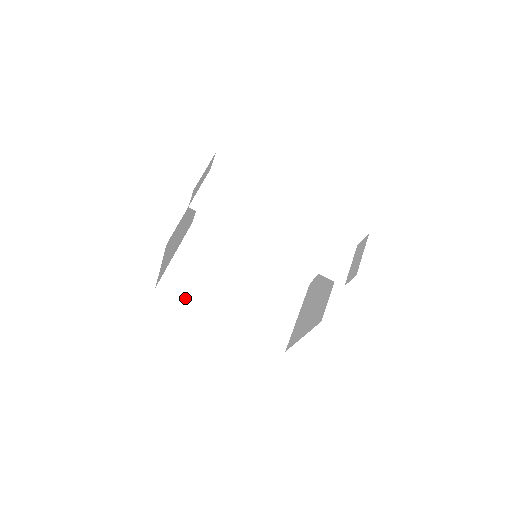
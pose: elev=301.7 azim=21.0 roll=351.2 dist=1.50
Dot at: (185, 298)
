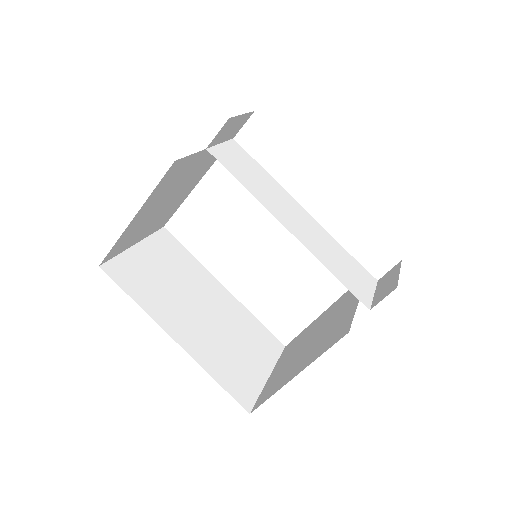
Dot at: (134, 295)
